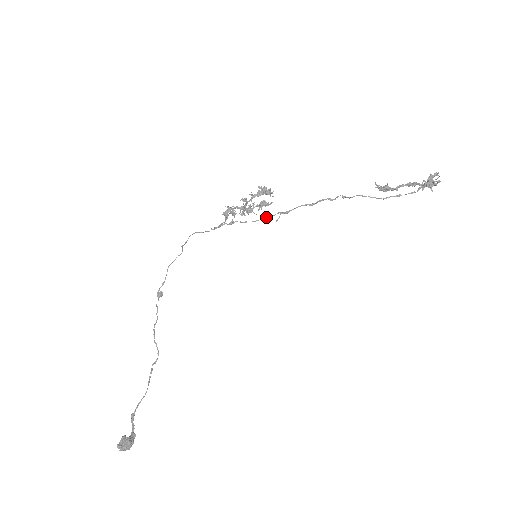
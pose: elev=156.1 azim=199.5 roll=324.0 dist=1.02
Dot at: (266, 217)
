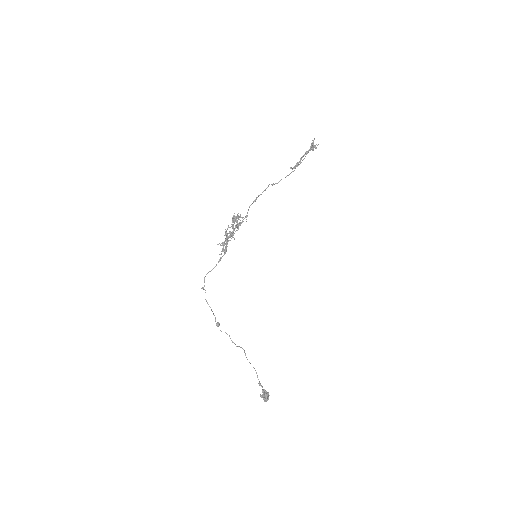
Dot at: occluded
